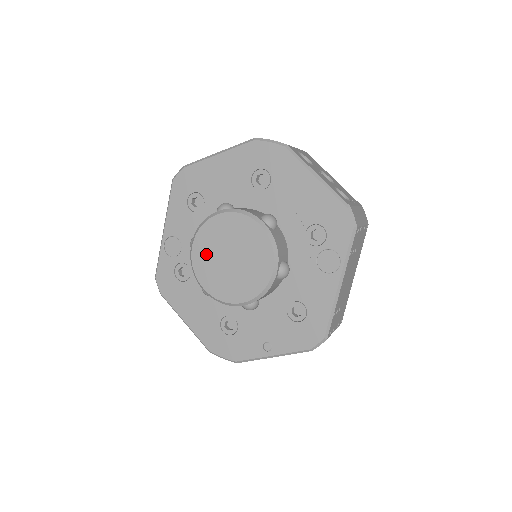
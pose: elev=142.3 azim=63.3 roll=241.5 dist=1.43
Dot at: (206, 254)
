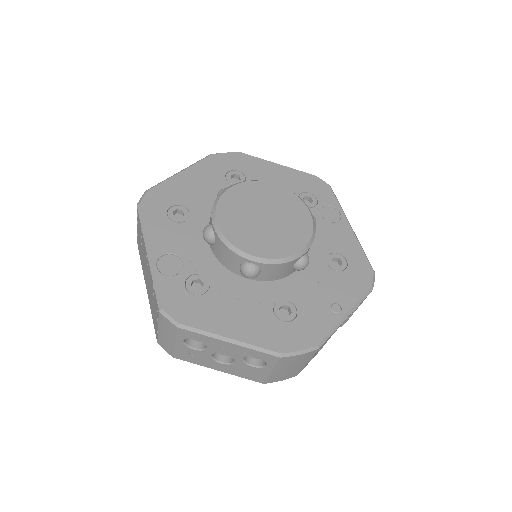
Dot at: (237, 224)
